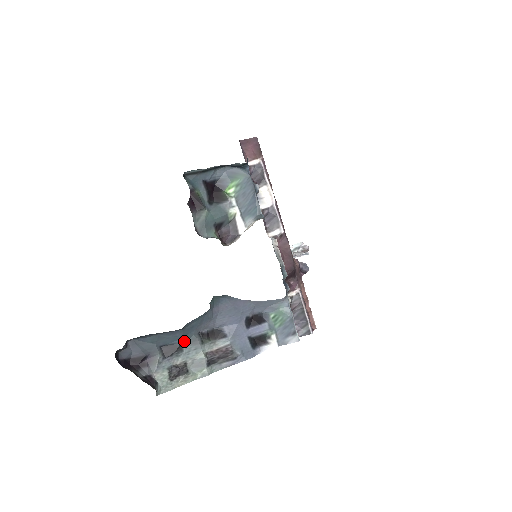
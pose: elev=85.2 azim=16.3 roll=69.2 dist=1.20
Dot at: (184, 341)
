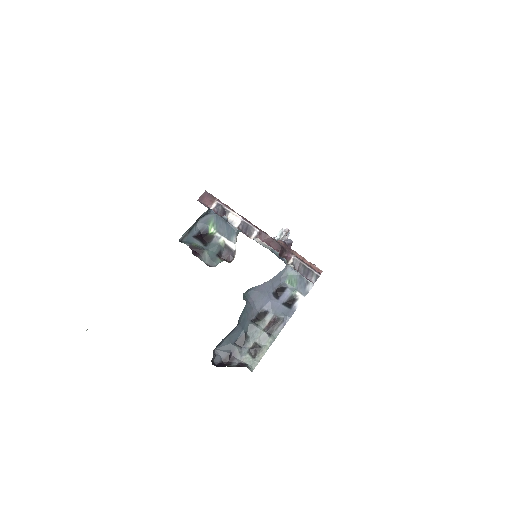
Dot at: (246, 331)
